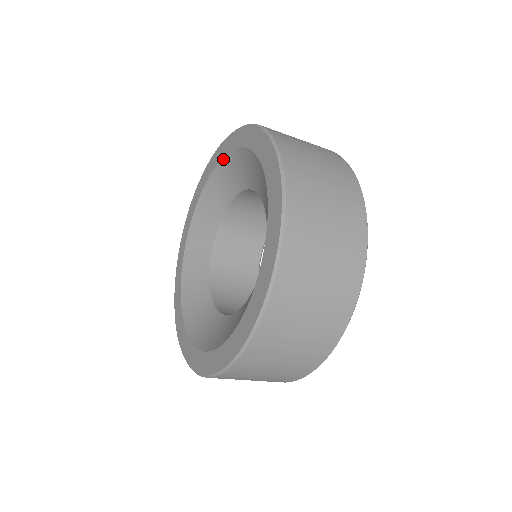
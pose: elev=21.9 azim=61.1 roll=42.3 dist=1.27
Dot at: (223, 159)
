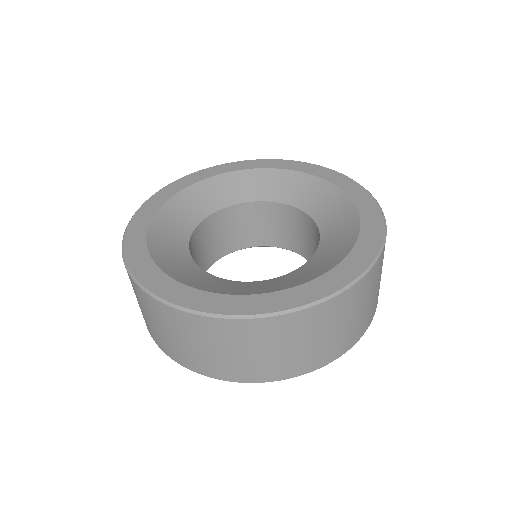
Dot at: (244, 170)
